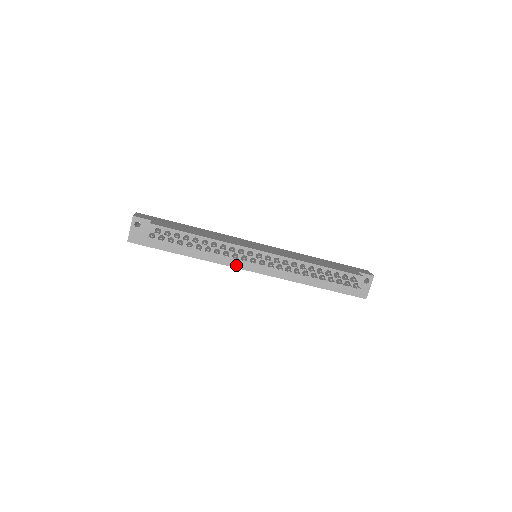
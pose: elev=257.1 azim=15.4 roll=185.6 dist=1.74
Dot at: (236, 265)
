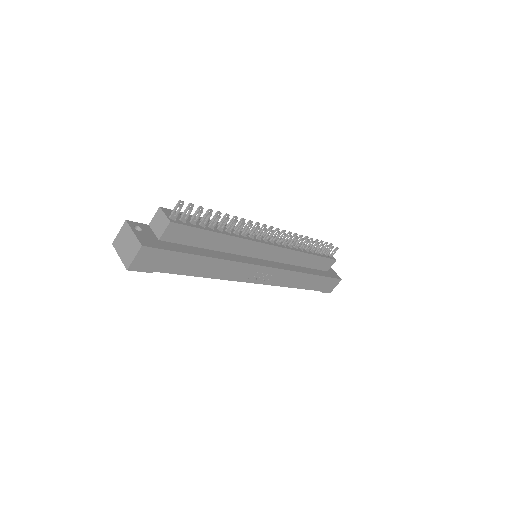
Dot at: (252, 262)
